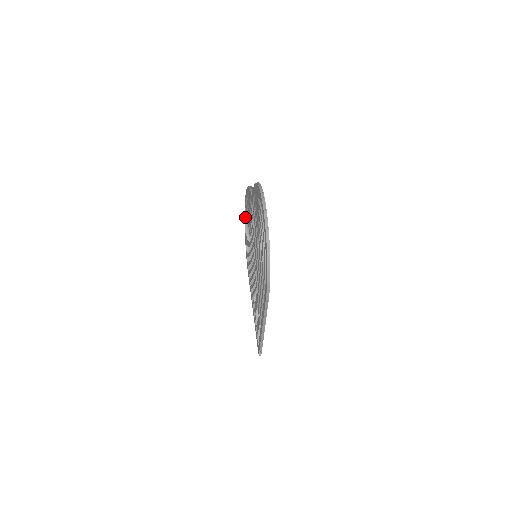
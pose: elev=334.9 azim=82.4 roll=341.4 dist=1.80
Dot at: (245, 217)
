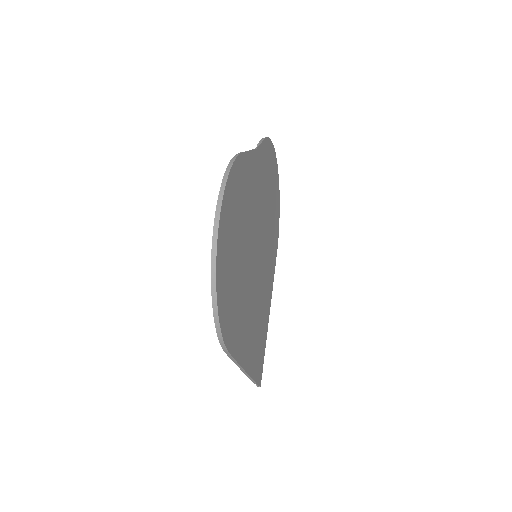
Dot at: occluded
